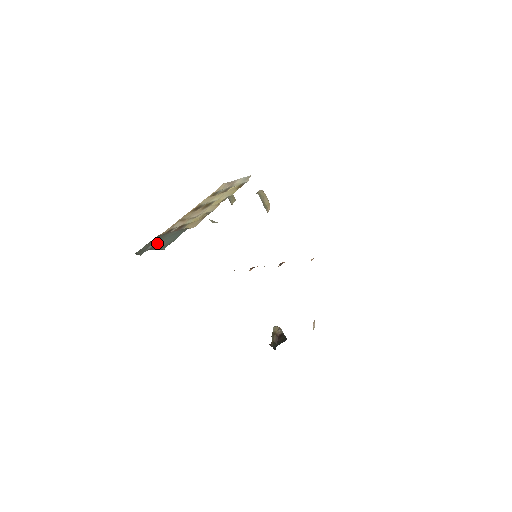
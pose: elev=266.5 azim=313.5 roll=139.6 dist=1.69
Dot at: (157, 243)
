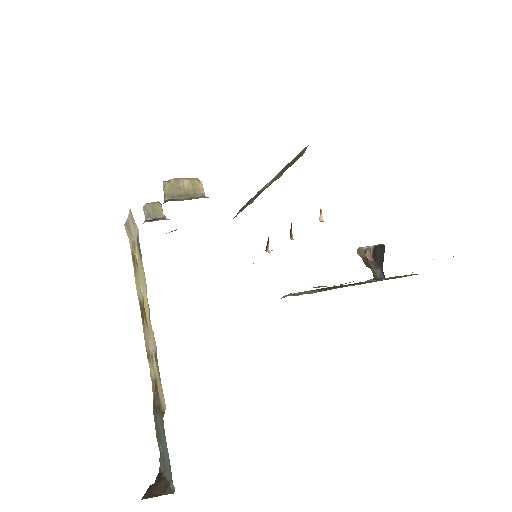
Dot at: (161, 446)
